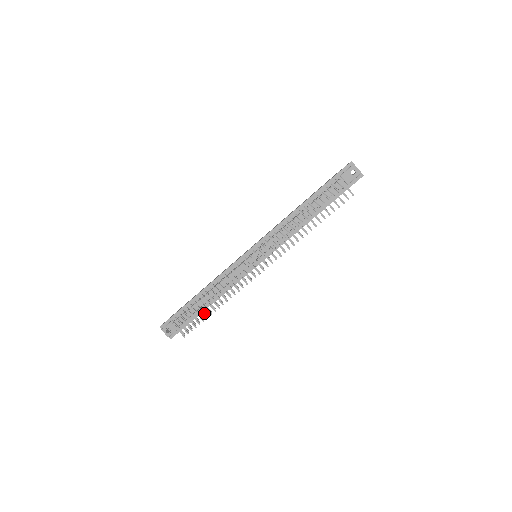
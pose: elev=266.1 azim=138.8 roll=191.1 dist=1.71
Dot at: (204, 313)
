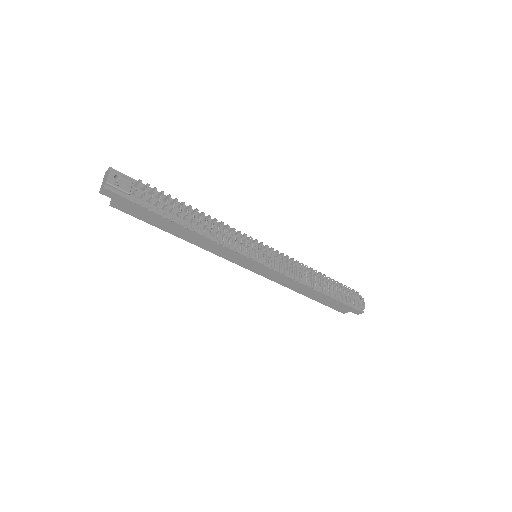
Dot at: occluded
